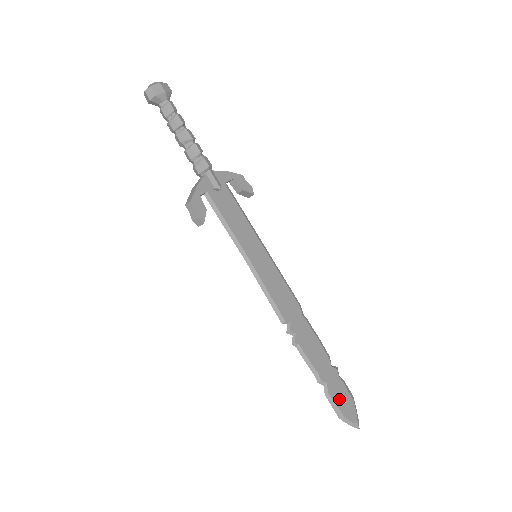
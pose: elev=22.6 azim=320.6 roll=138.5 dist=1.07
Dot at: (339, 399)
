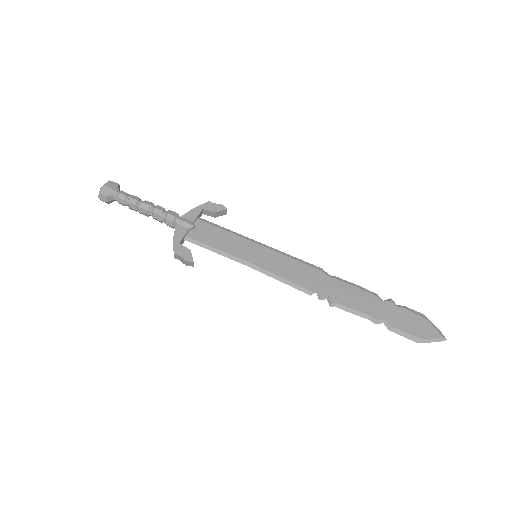
Dot at: (407, 326)
